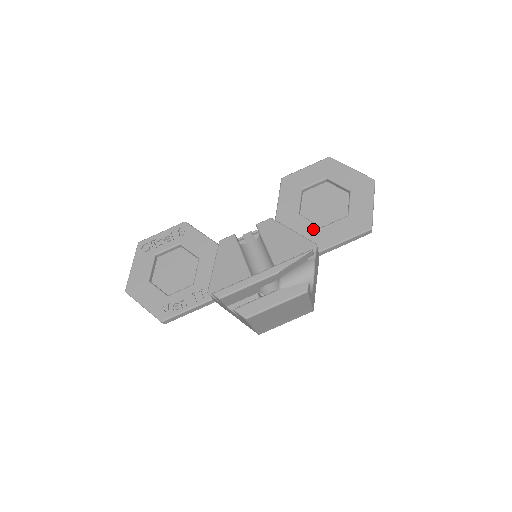
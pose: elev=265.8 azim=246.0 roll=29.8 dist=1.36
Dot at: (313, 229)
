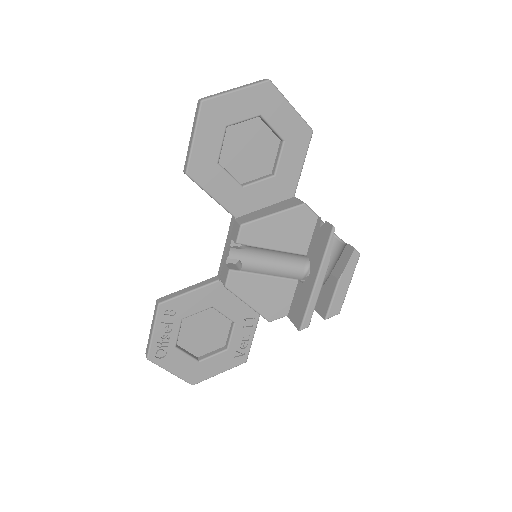
Dot at: (270, 185)
